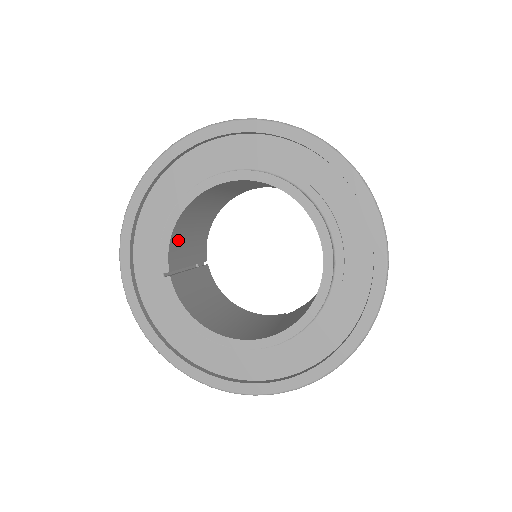
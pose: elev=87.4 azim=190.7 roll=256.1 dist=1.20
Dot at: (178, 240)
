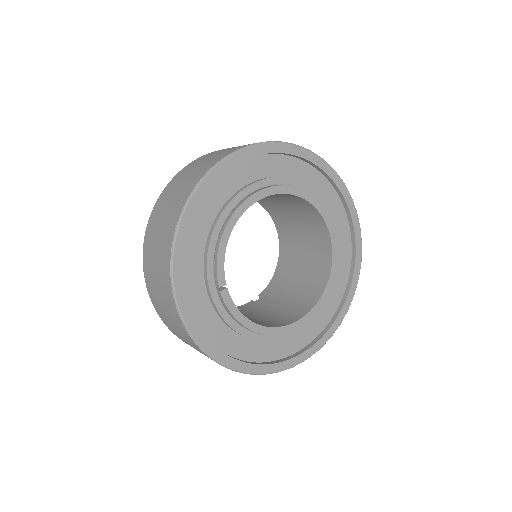
Dot at: occluded
